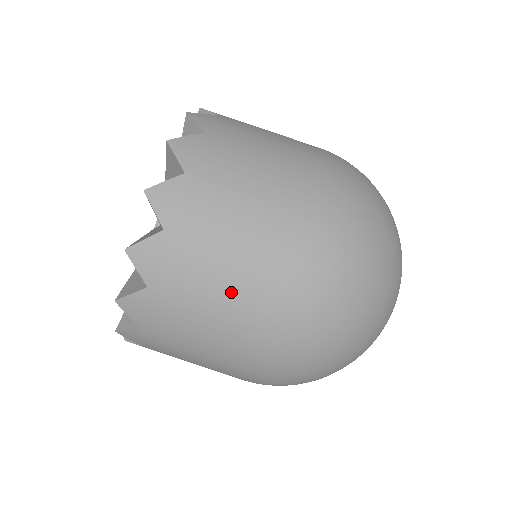
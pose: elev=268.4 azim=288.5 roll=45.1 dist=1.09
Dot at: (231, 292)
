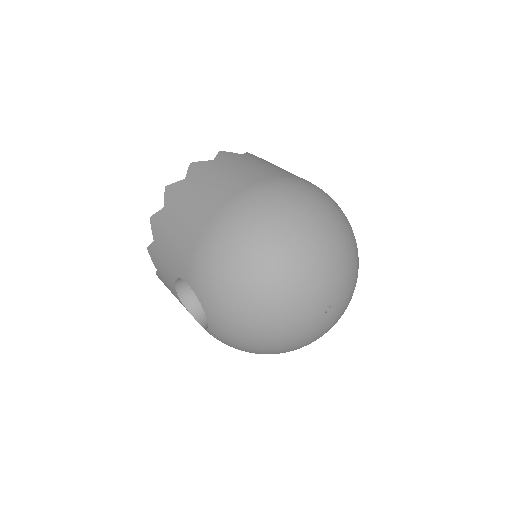
Dot at: (280, 169)
